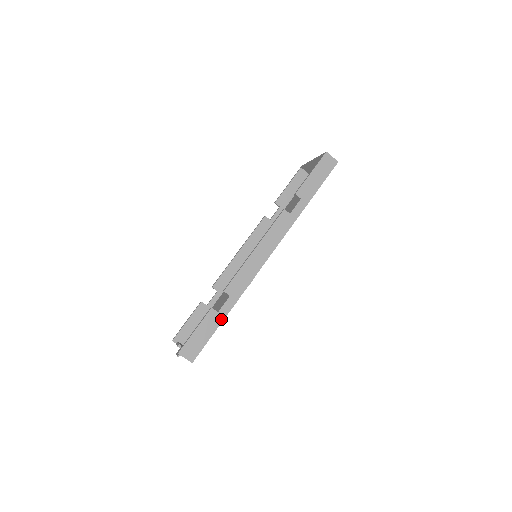
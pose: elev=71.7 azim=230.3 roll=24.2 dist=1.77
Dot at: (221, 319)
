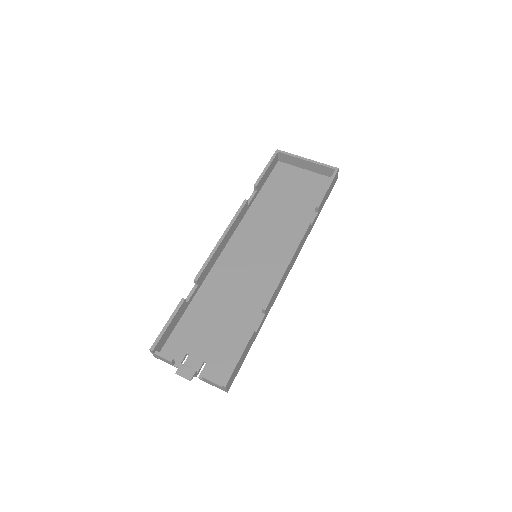
Dot at: (254, 339)
